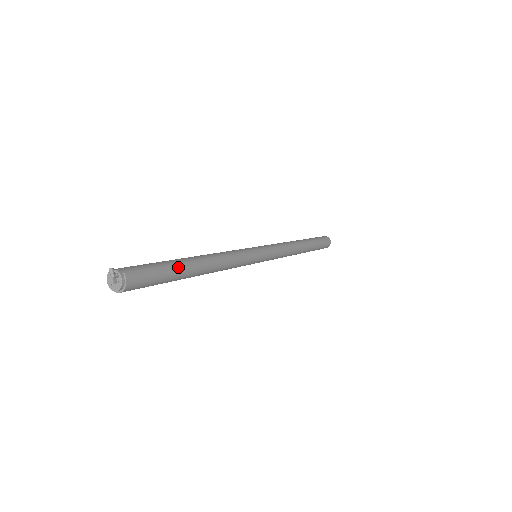
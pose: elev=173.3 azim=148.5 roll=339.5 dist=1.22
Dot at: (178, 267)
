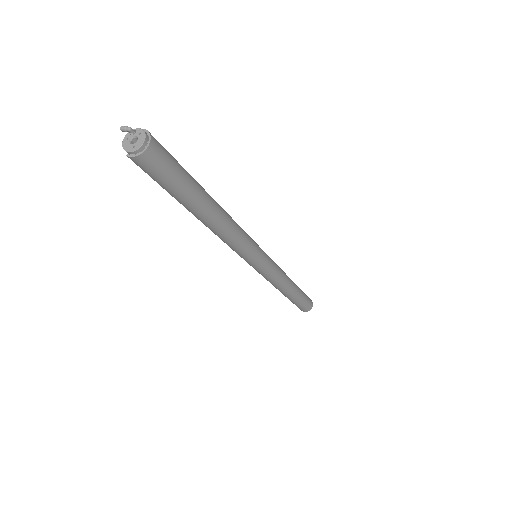
Dot at: occluded
